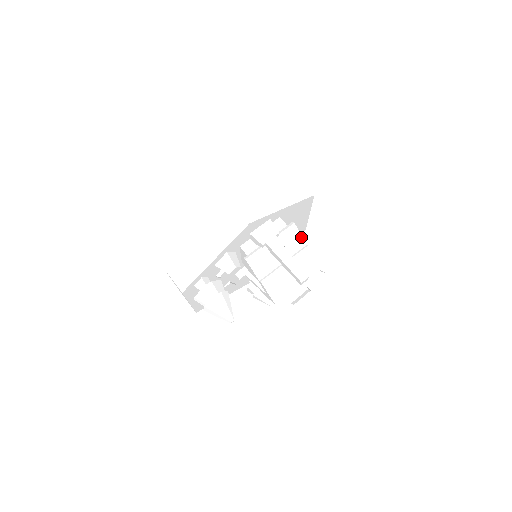
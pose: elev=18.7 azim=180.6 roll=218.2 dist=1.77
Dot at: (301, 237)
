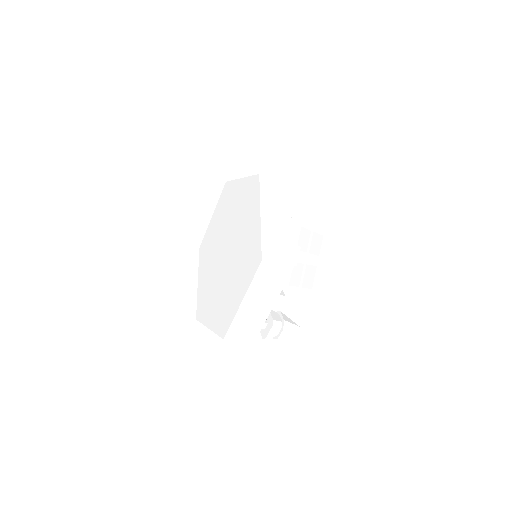
Dot at: (307, 231)
